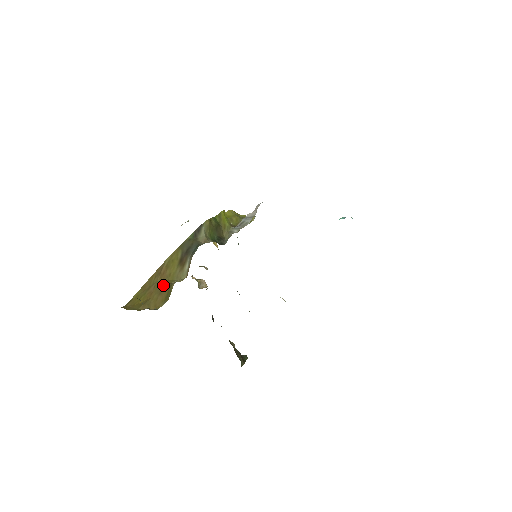
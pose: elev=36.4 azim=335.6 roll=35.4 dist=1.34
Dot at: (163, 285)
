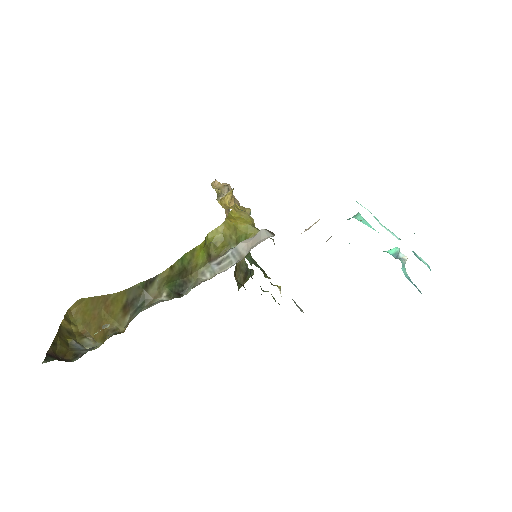
Dot at: (103, 321)
